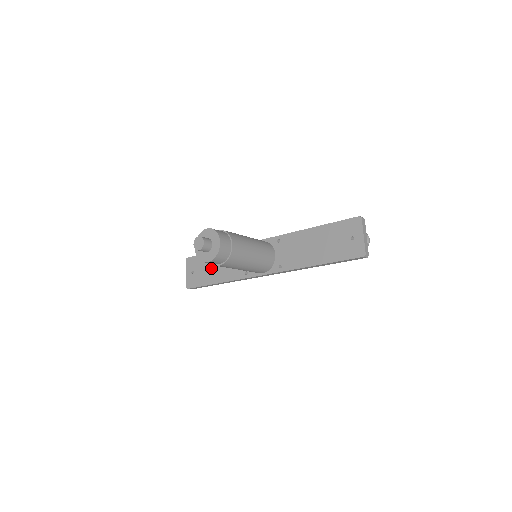
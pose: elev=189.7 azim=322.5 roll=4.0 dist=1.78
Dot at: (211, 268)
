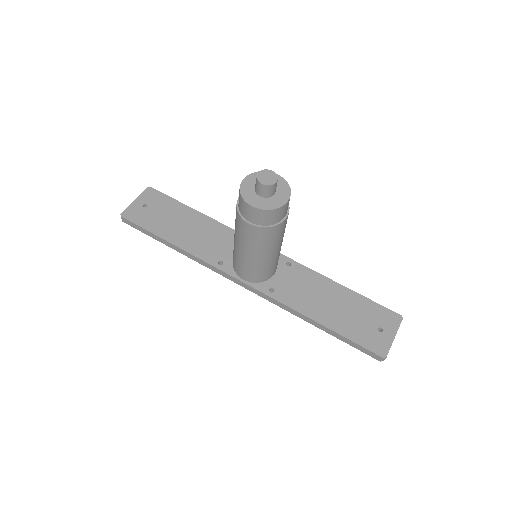
Dot at: (176, 222)
